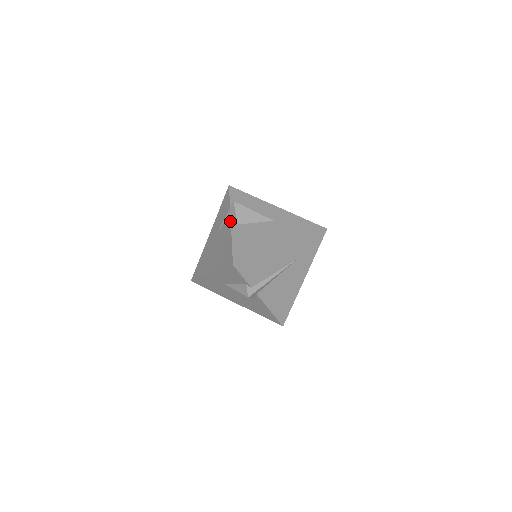
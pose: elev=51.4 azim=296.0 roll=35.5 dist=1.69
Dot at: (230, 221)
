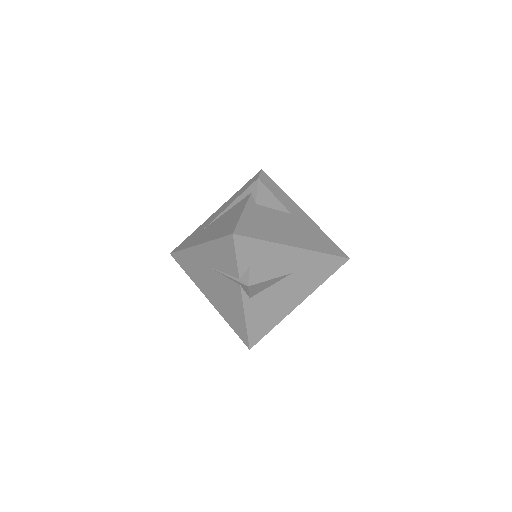
Dot at: (241, 296)
